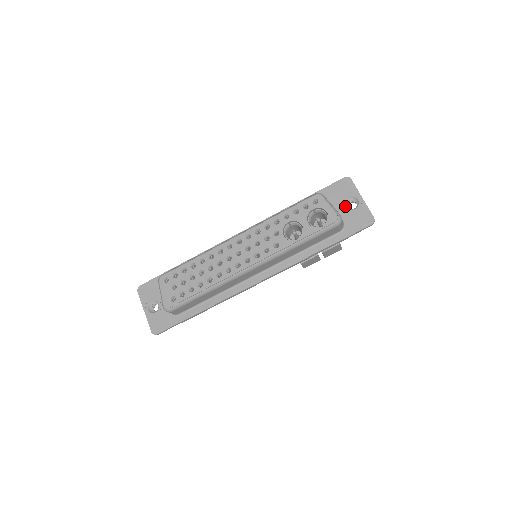
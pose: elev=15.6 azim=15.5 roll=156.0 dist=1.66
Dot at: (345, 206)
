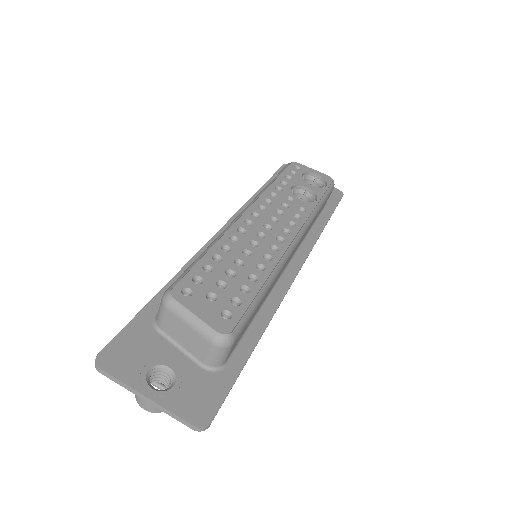
Dot at: occluded
